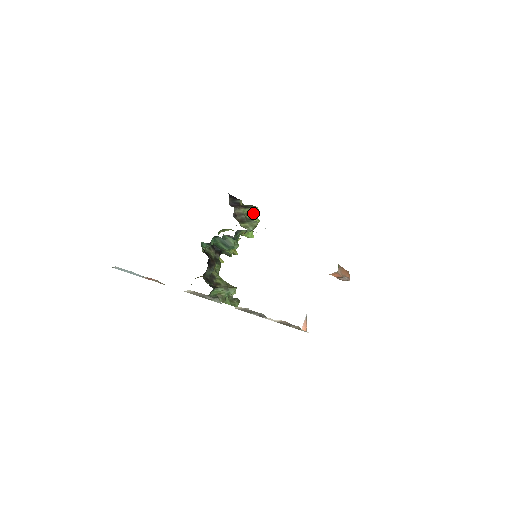
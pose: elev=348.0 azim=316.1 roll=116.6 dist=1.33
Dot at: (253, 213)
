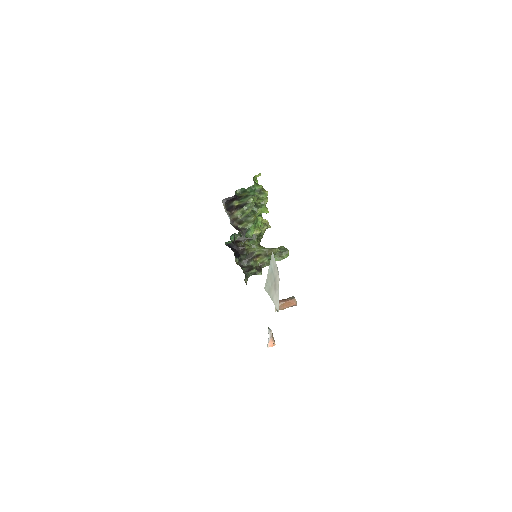
Dot at: (246, 211)
